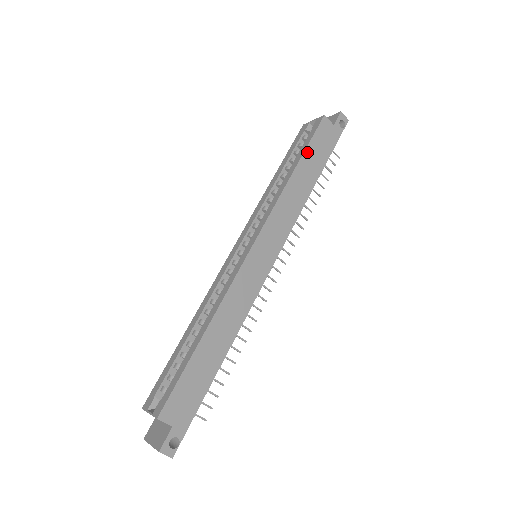
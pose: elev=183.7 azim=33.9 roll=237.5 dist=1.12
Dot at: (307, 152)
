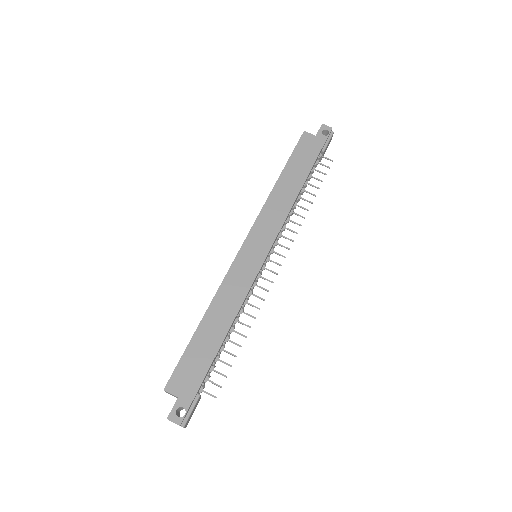
Dot at: (290, 163)
